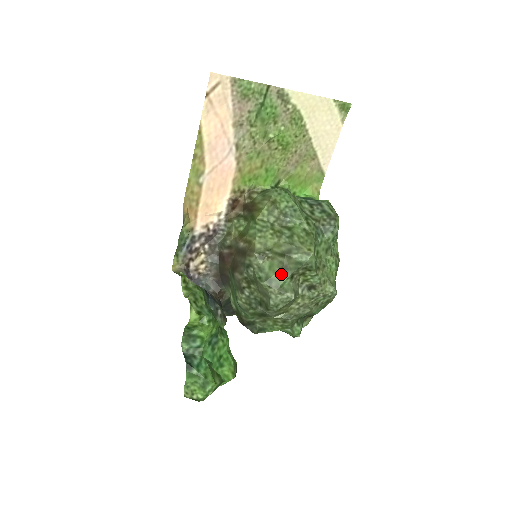
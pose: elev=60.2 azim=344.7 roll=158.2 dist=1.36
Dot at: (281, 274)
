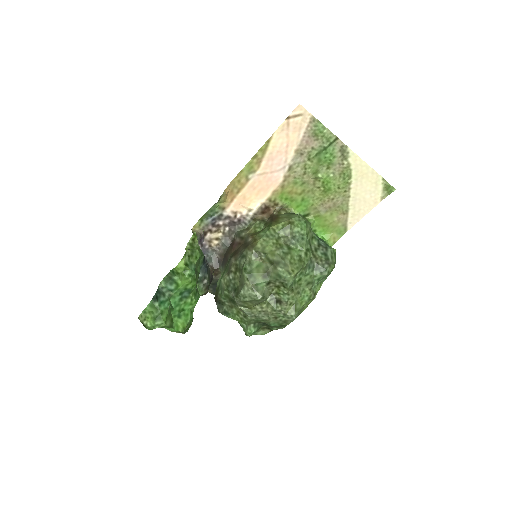
Dot at: (262, 276)
